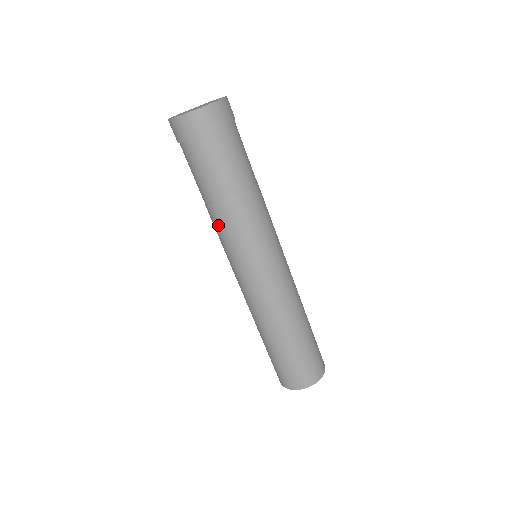
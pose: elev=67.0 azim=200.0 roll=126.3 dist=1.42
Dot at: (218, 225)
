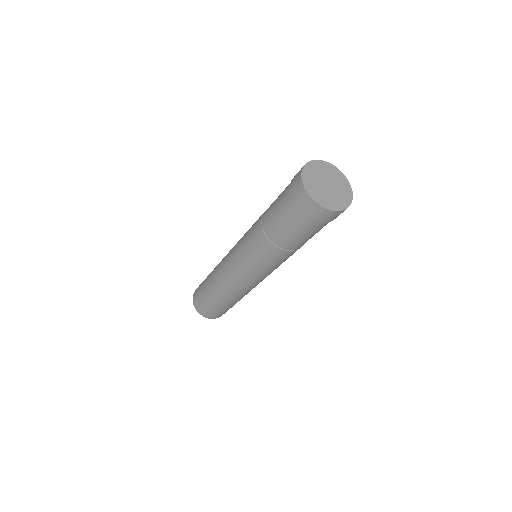
Dot at: (271, 257)
